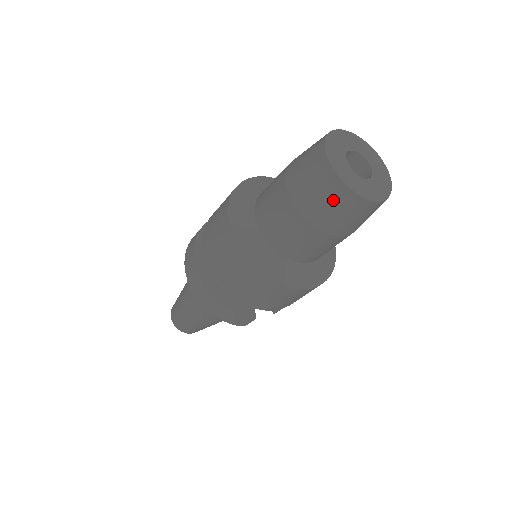
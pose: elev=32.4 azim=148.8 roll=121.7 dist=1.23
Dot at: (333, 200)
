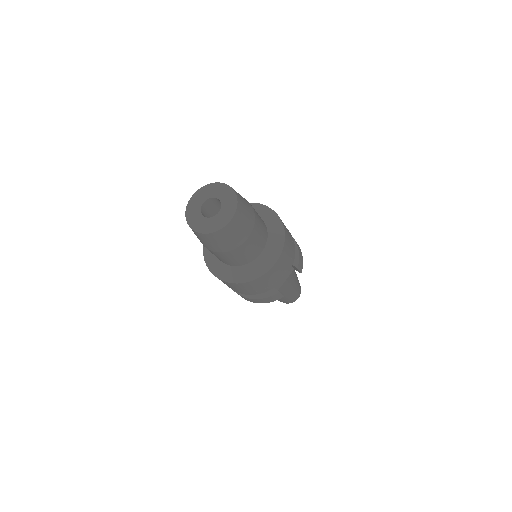
Dot at: (210, 241)
